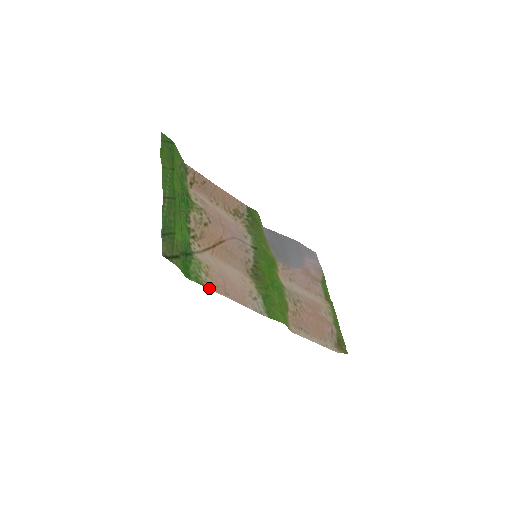
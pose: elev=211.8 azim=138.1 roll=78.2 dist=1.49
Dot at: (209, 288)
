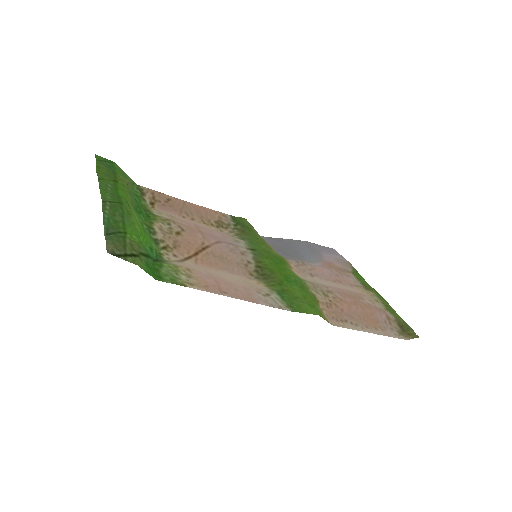
Dot at: (194, 288)
